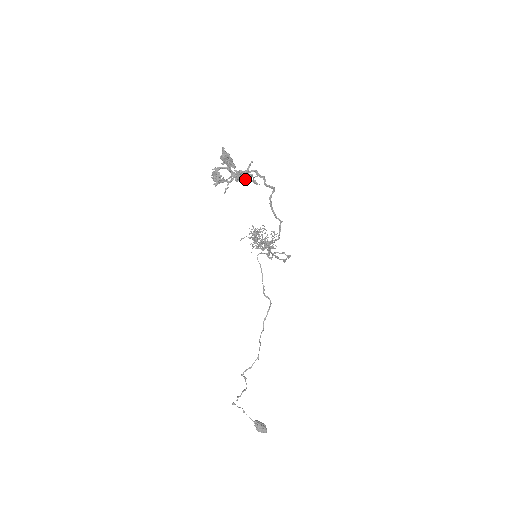
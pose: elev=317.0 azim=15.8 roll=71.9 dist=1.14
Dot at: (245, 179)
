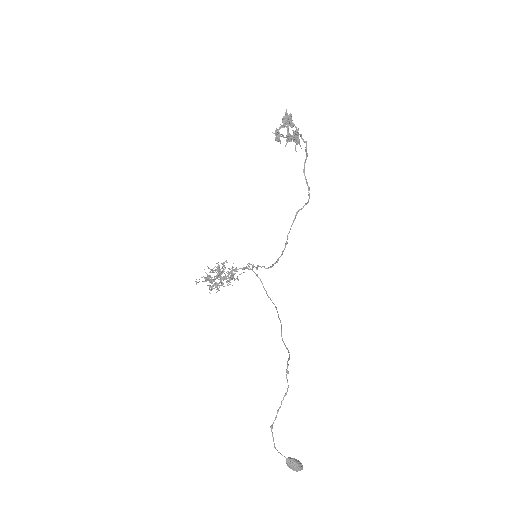
Dot at: (297, 139)
